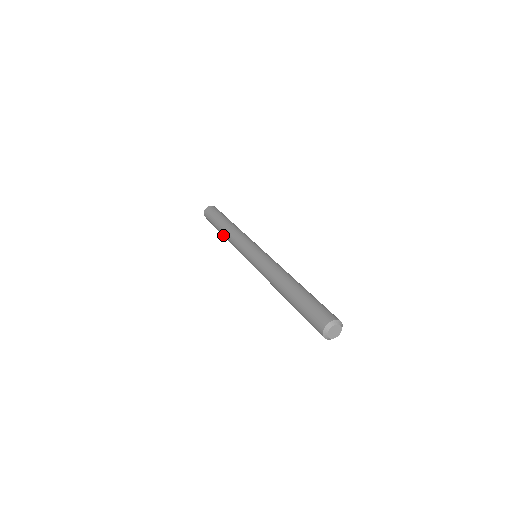
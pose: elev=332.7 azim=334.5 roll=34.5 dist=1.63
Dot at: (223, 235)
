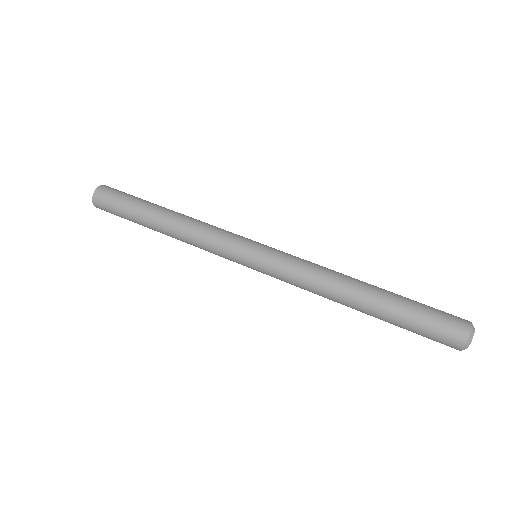
Dot at: (163, 233)
